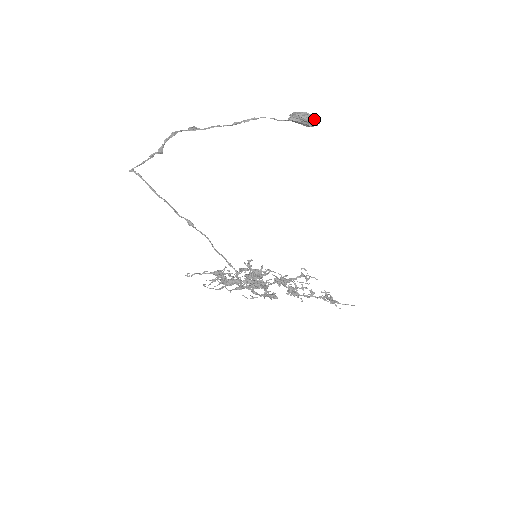
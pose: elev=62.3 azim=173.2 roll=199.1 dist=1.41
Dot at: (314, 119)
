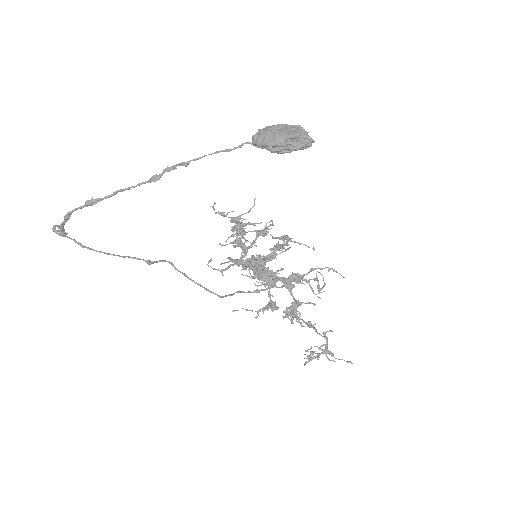
Dot at: (294, 150)
